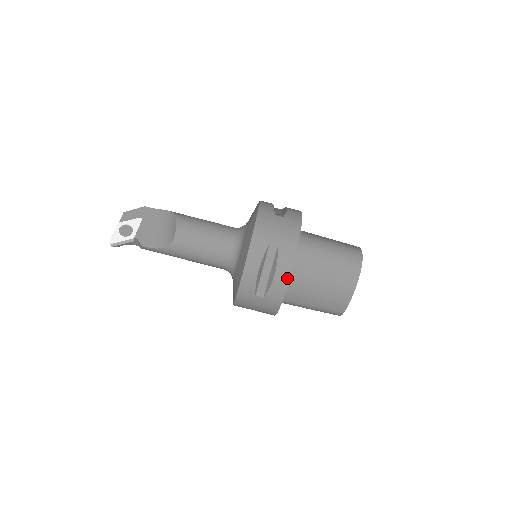
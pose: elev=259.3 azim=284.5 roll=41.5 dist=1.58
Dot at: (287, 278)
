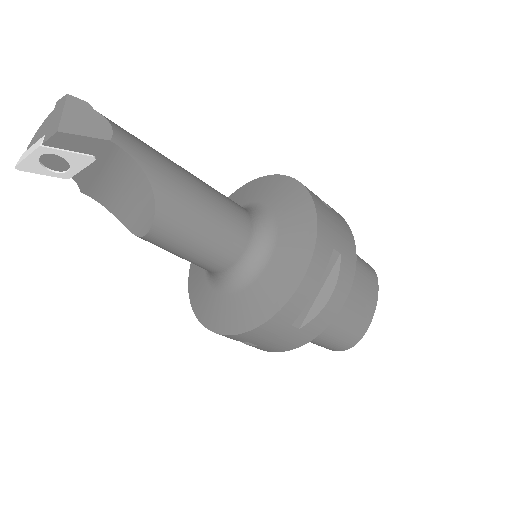
Dot at: occluded
